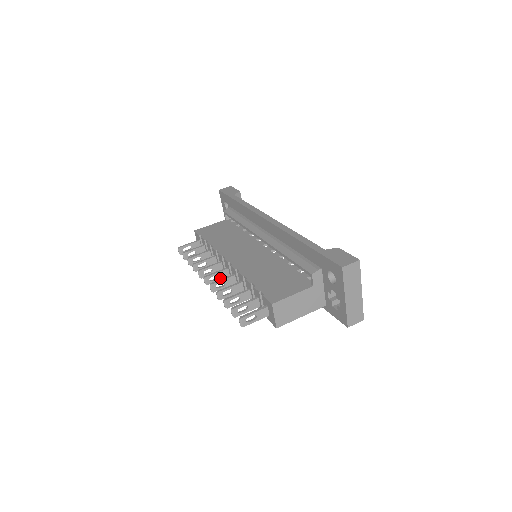
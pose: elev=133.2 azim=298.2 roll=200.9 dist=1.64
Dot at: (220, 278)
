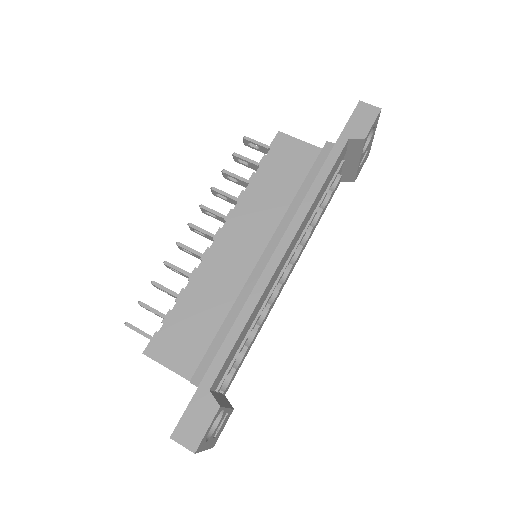
Dot at: (207, 237)
